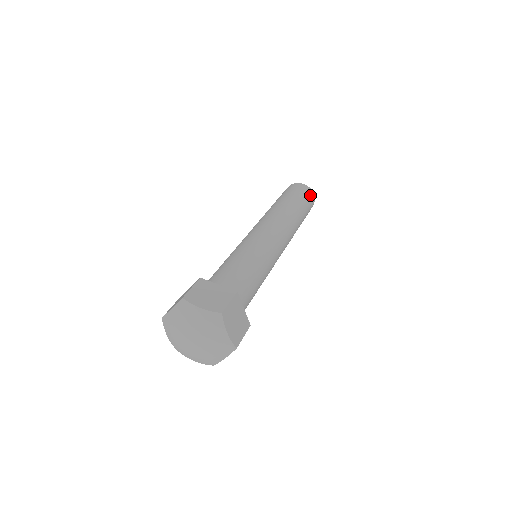
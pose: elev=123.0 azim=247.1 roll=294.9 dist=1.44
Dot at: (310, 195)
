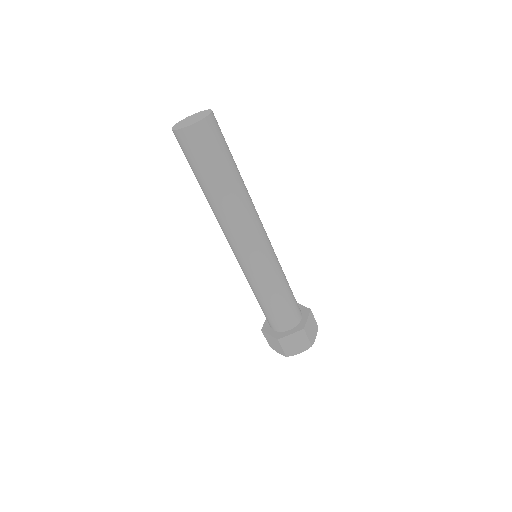
Dot at: (213, 129)
